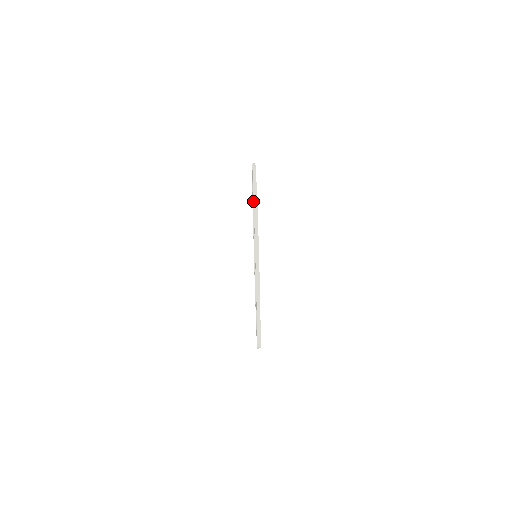
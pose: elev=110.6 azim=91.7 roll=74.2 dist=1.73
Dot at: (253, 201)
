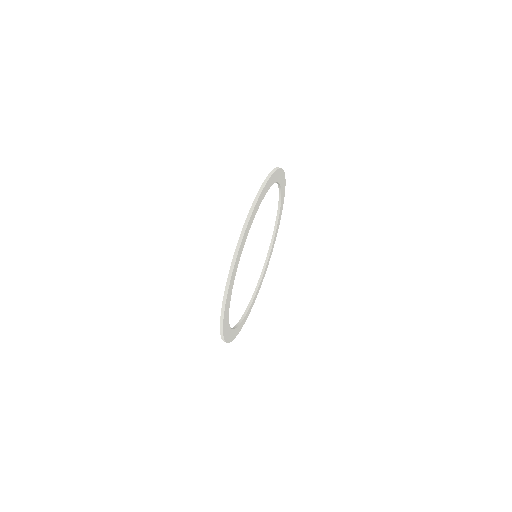
Dot at: occluded
